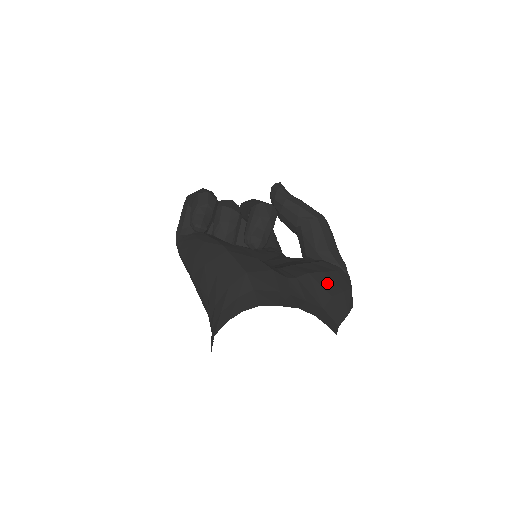
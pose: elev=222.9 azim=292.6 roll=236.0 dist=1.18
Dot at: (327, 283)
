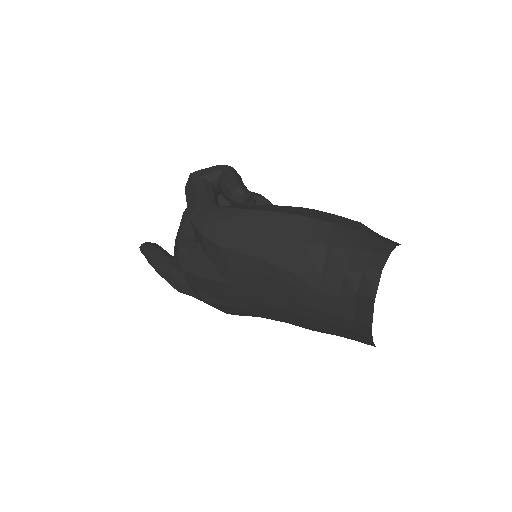
Dot at: occluded
